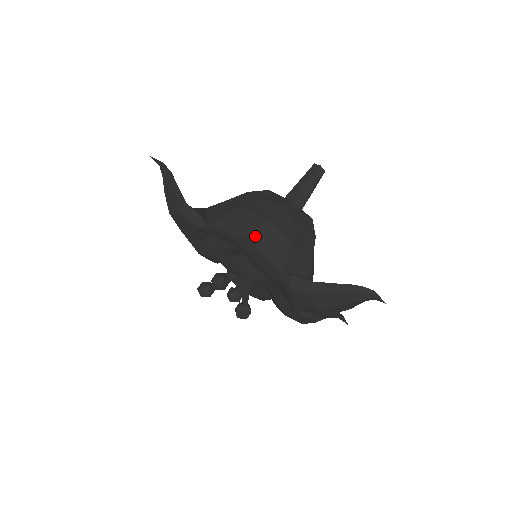
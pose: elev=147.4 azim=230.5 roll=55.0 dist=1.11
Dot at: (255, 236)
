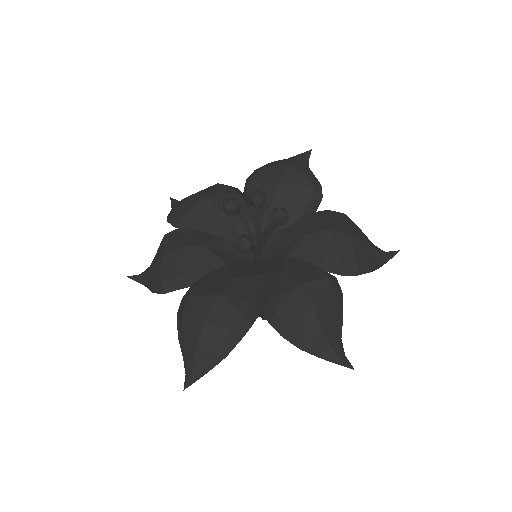
Dot at: occluded
